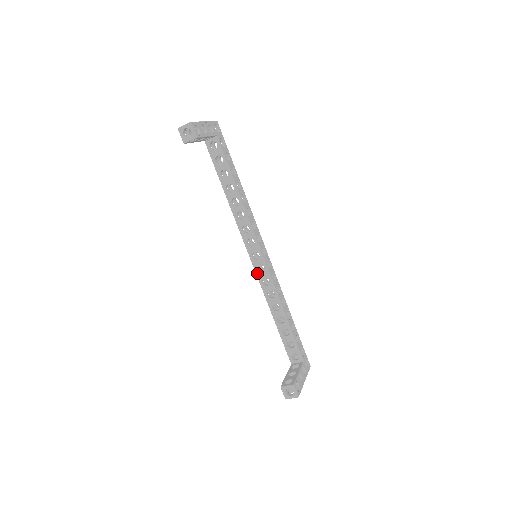
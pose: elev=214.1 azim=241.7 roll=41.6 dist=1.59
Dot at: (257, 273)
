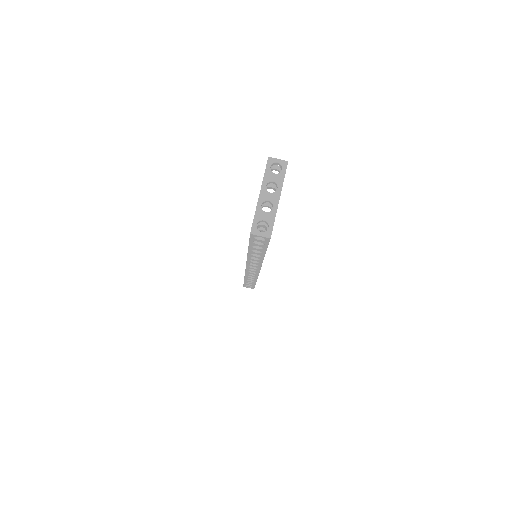
Dot at: occluded
